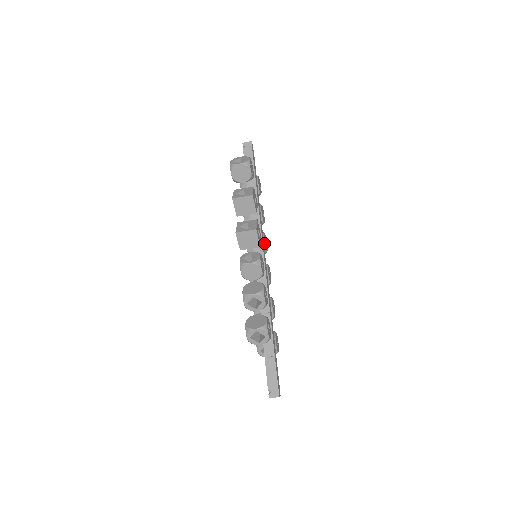
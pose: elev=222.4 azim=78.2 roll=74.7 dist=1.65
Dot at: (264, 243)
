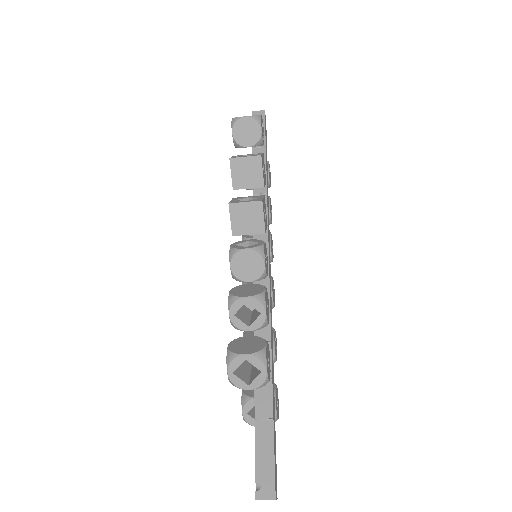
Dot at: (270, 244)
